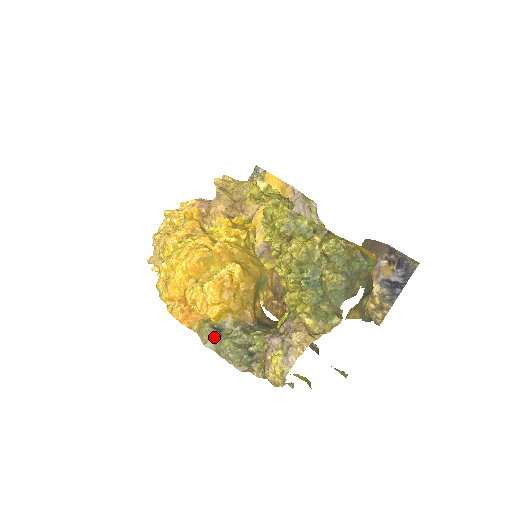
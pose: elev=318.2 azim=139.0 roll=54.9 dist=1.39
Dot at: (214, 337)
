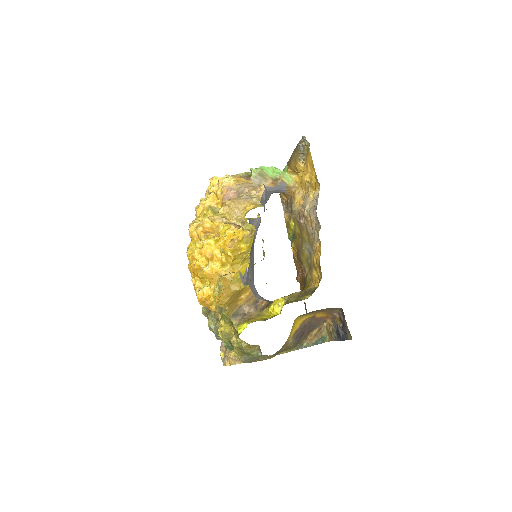
Dot at: (206, 313)
